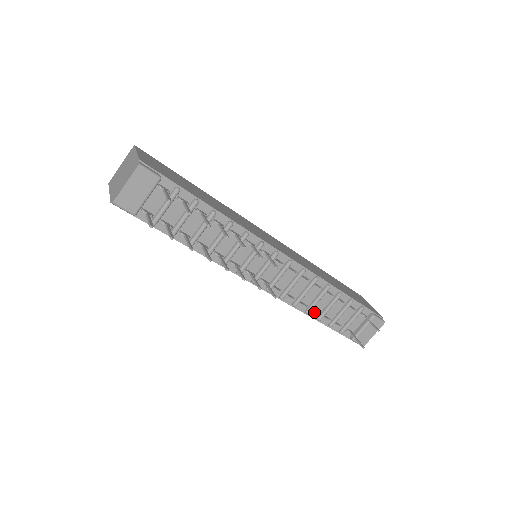
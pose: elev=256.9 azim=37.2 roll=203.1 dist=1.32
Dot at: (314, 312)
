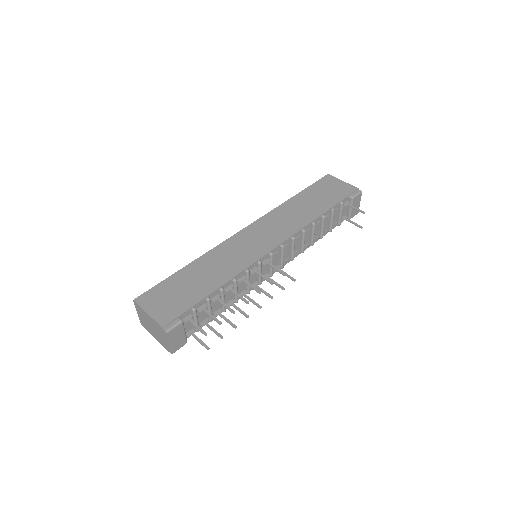
Dot at: (315, 239)
